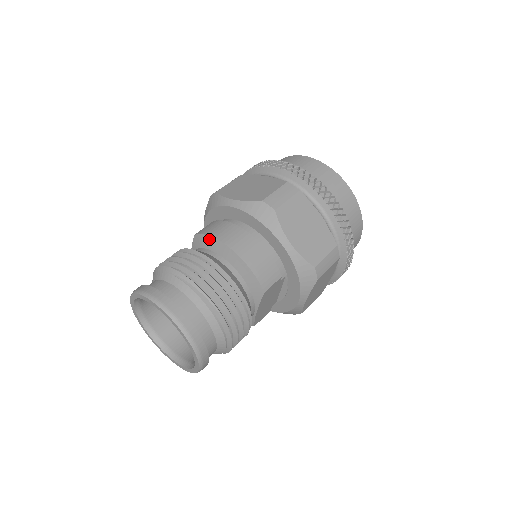
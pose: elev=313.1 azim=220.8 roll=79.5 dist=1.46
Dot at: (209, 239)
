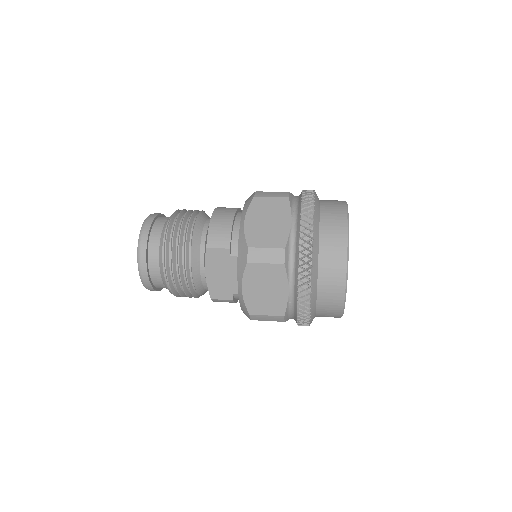
Dot at: occluded
